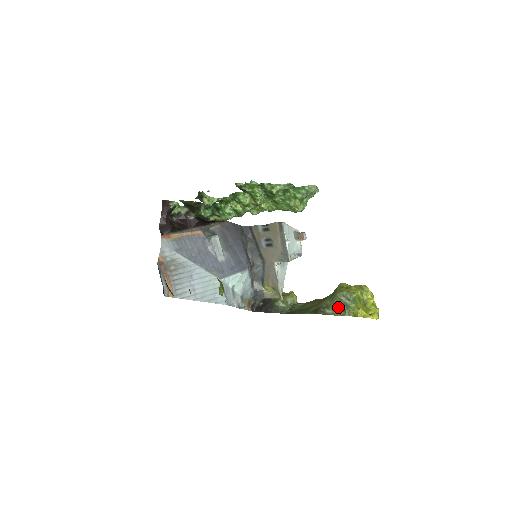
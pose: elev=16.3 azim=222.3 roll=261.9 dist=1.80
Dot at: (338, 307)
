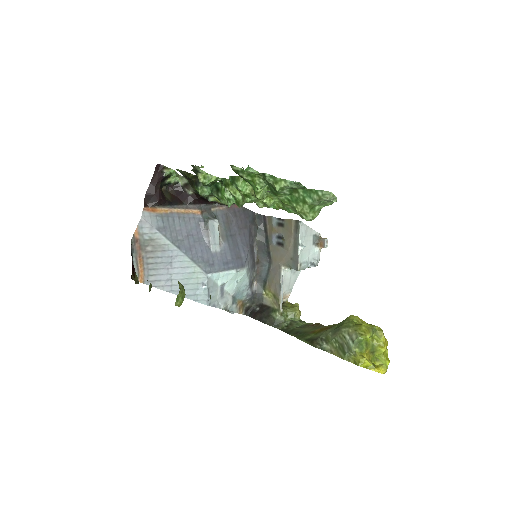
Dot at: (339, 345)
